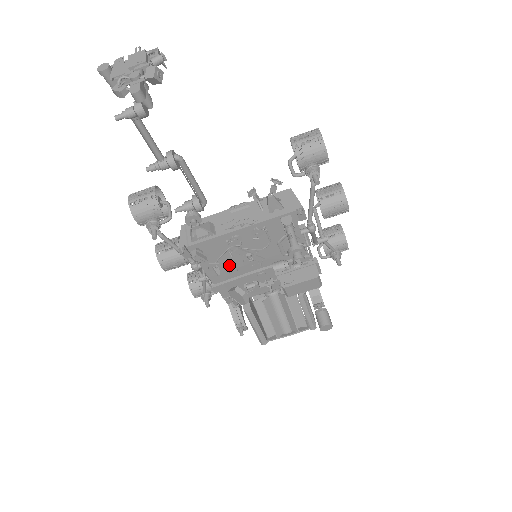
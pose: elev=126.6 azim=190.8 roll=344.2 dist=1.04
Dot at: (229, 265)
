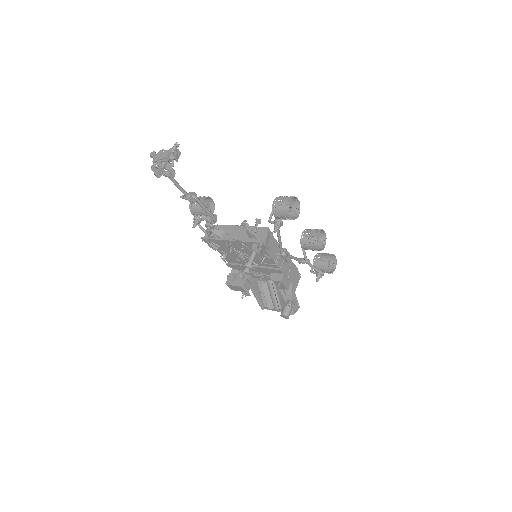
Dot at: (233, 256)
